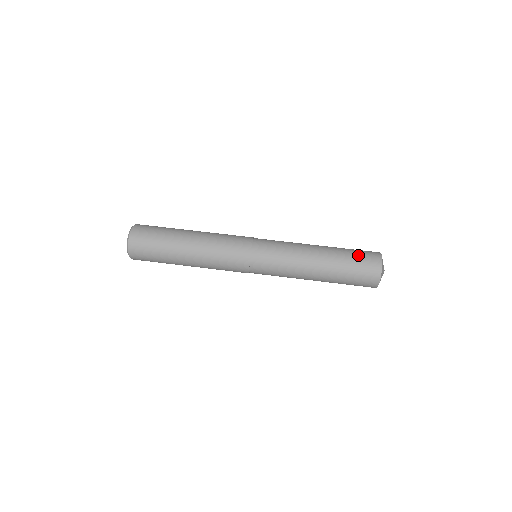
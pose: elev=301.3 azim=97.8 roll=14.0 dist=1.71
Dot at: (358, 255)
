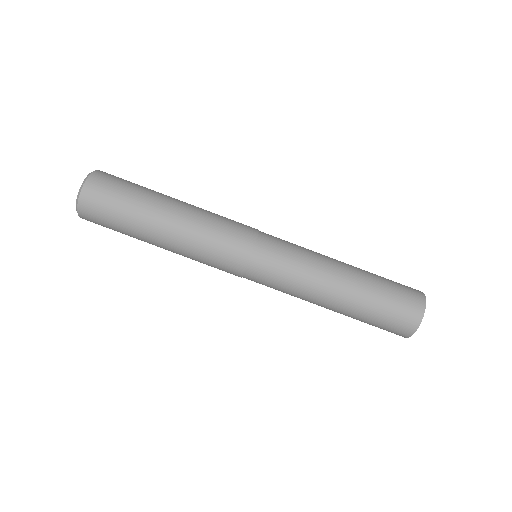
Dot at: (382, 324)
